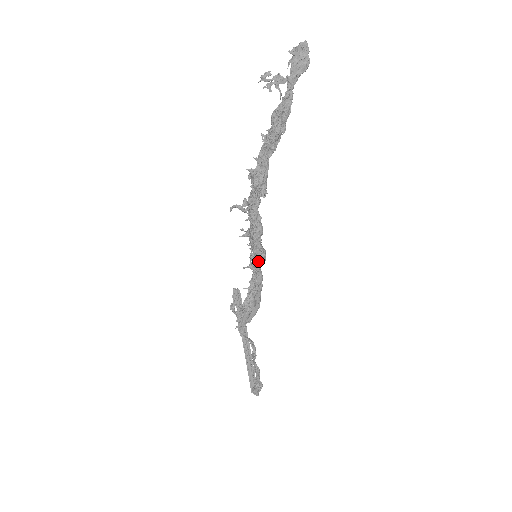
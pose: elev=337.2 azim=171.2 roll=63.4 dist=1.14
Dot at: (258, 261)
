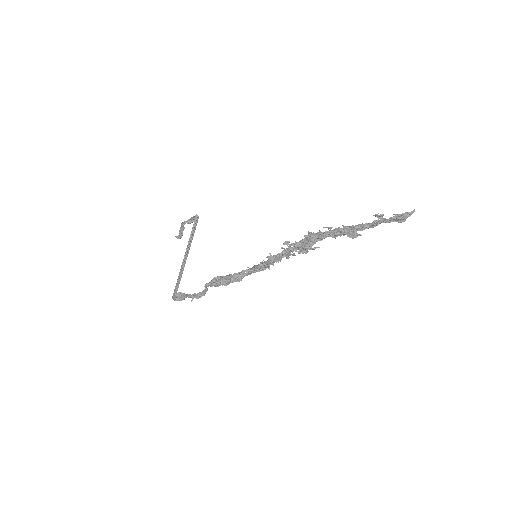
Dot at: (260, 269)
